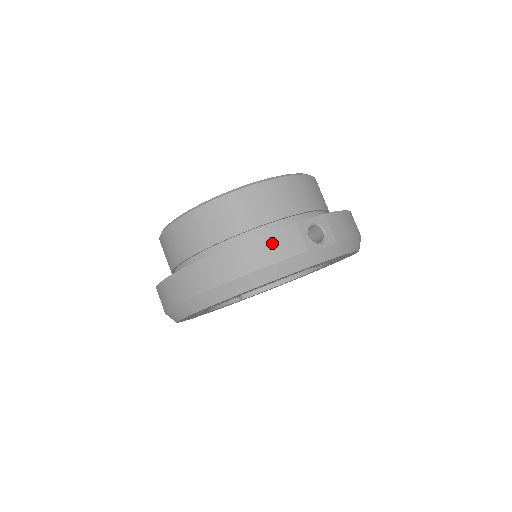
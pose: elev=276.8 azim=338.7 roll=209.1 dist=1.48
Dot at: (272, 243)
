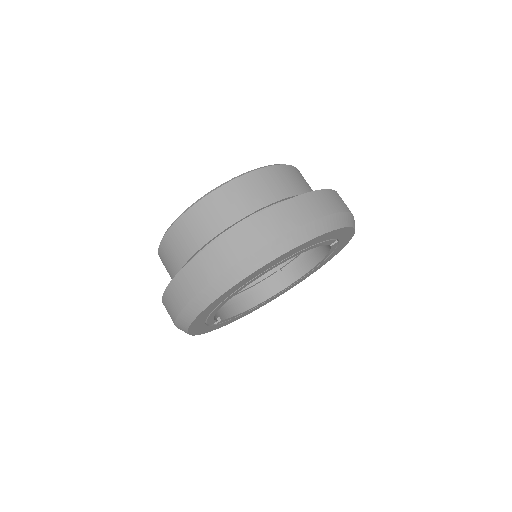
Dot at: (332, 198)
